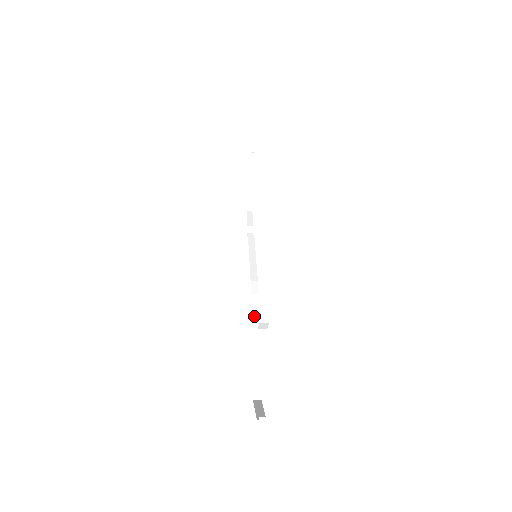
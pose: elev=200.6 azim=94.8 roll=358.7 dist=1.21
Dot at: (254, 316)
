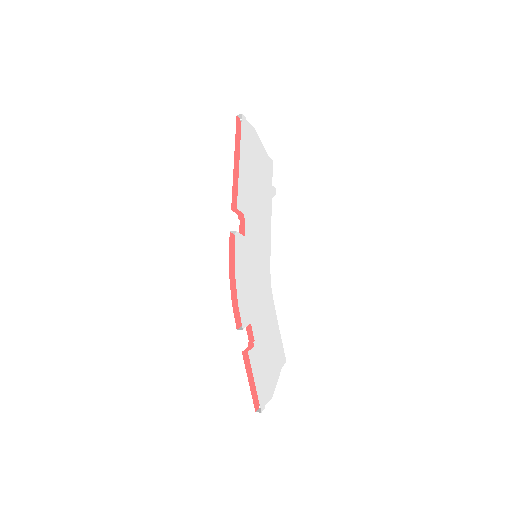
Dot at: occluded
